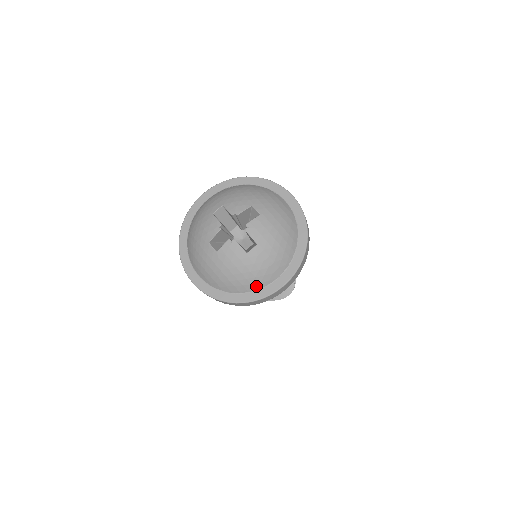
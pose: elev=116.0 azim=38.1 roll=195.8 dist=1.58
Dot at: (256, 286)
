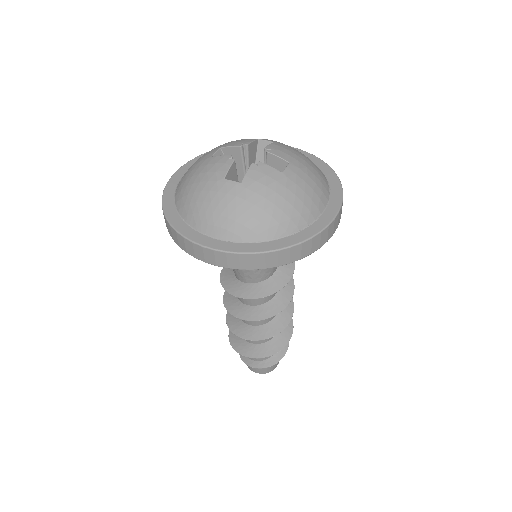
Dot at: (306, 218)
